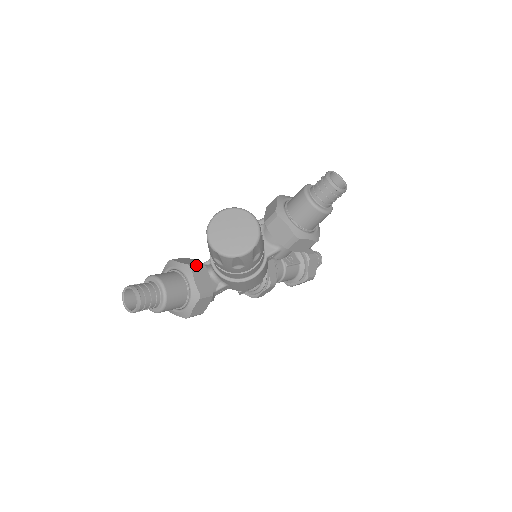
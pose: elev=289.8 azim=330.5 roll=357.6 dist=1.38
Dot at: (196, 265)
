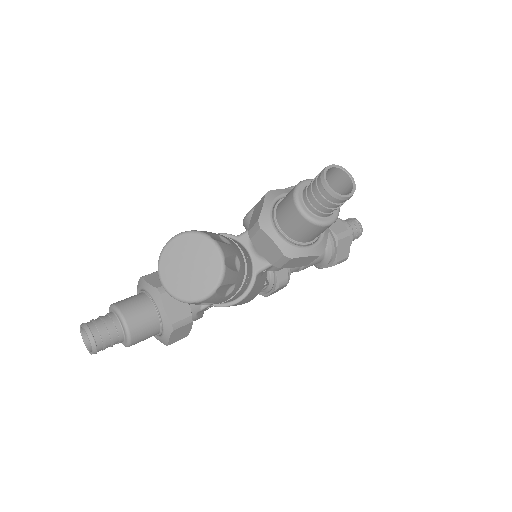
Dot at: occluded
